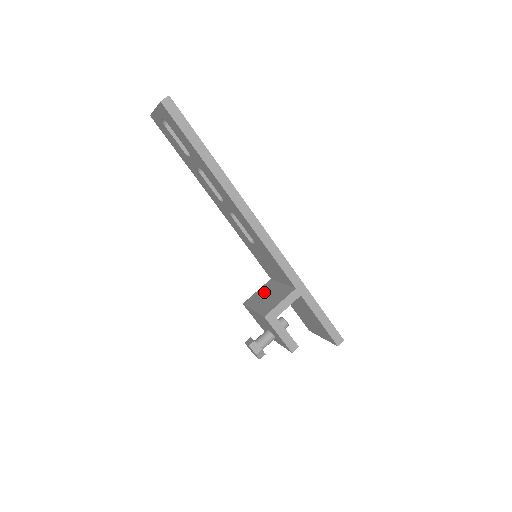
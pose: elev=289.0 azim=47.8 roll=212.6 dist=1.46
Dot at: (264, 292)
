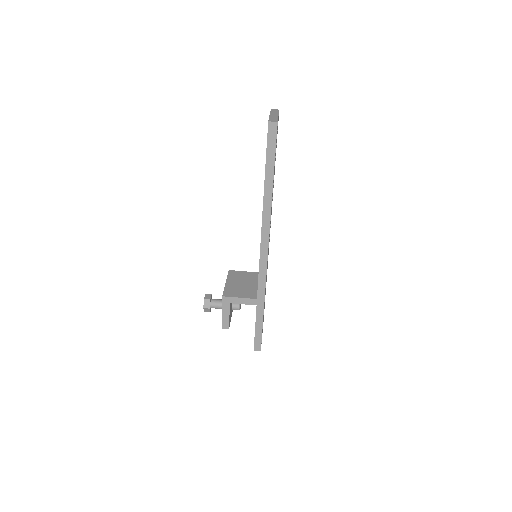
Dot at: (245, 278)
